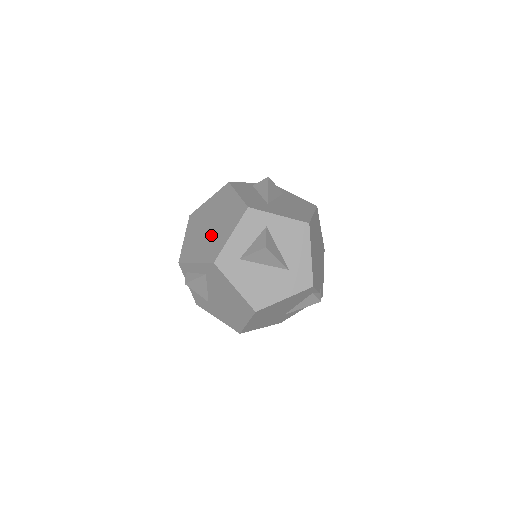
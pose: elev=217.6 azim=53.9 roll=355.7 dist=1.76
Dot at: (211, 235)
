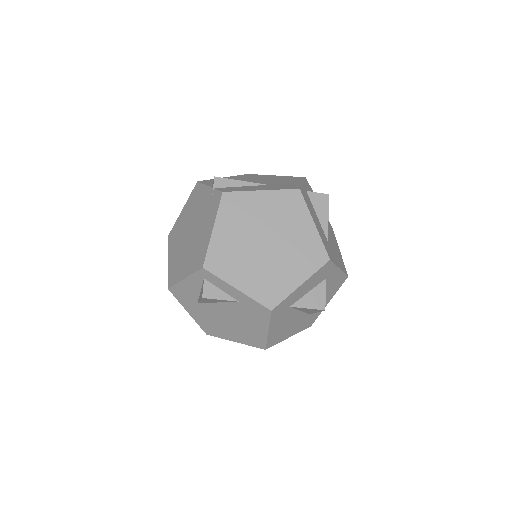
Dot at: (267, 262)
